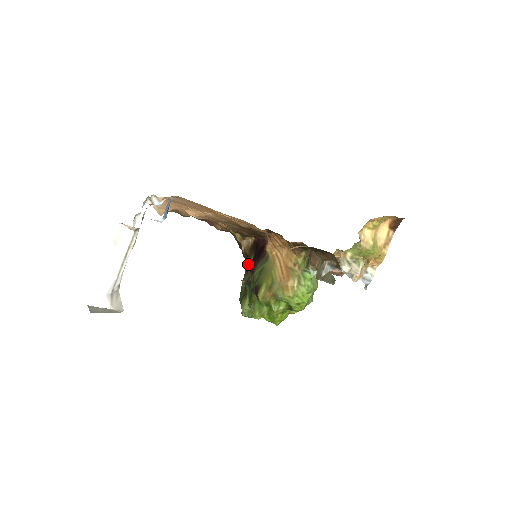
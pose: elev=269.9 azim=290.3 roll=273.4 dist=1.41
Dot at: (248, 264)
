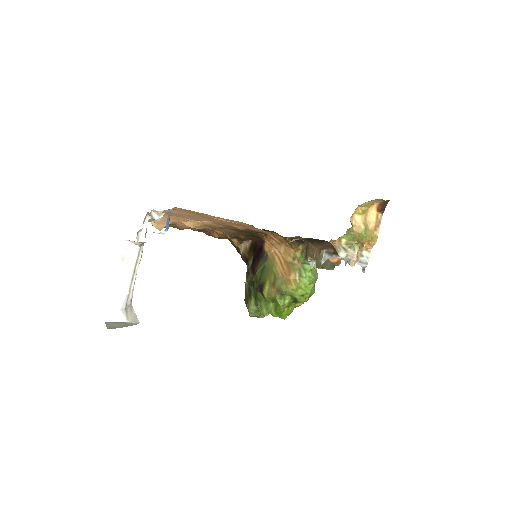
Dot at: (248, 266)
